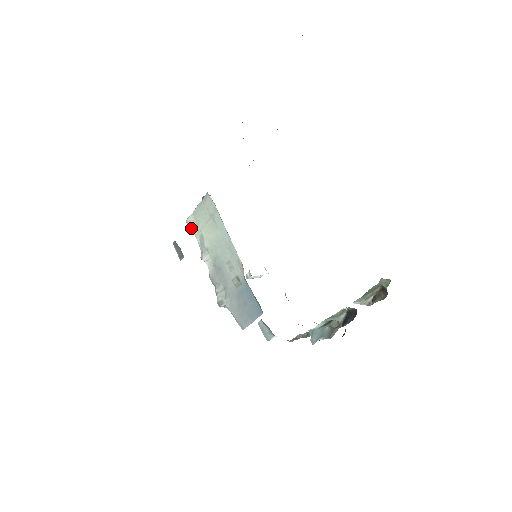
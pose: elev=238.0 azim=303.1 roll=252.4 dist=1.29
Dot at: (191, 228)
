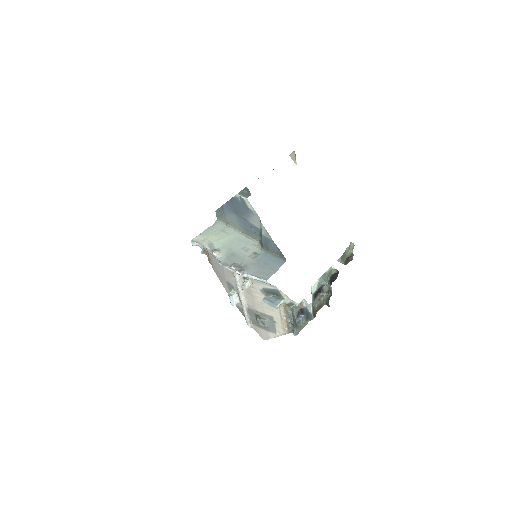
Dot at: (198, 242)
